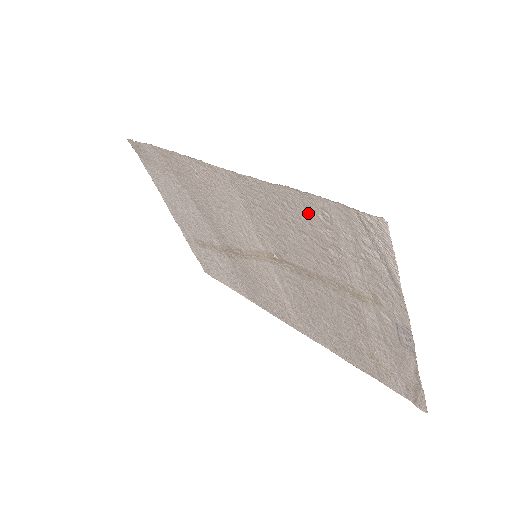
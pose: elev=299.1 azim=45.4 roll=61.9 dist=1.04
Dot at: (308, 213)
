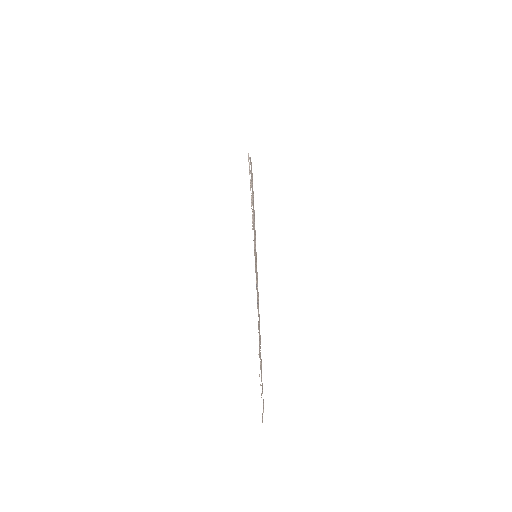
Dot at: occluded
